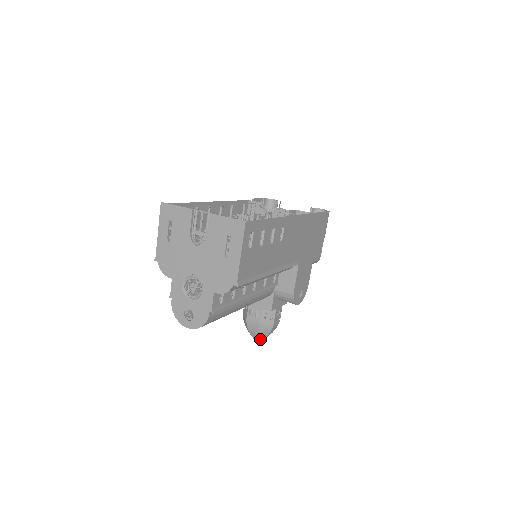
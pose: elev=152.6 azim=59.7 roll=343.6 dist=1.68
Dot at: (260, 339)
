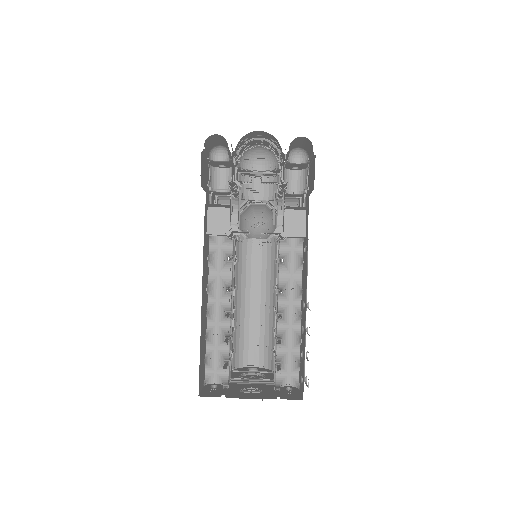
Dot at: (263, 230)
